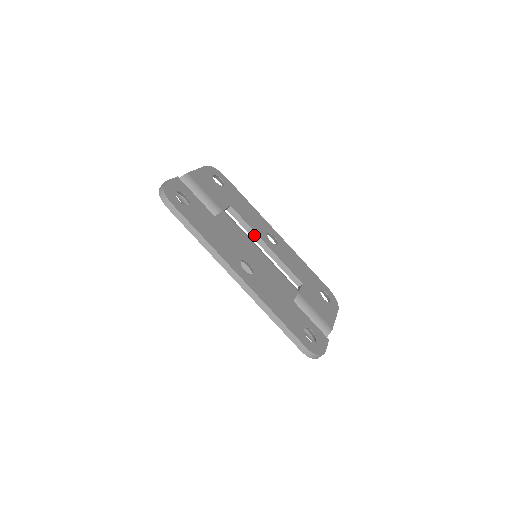
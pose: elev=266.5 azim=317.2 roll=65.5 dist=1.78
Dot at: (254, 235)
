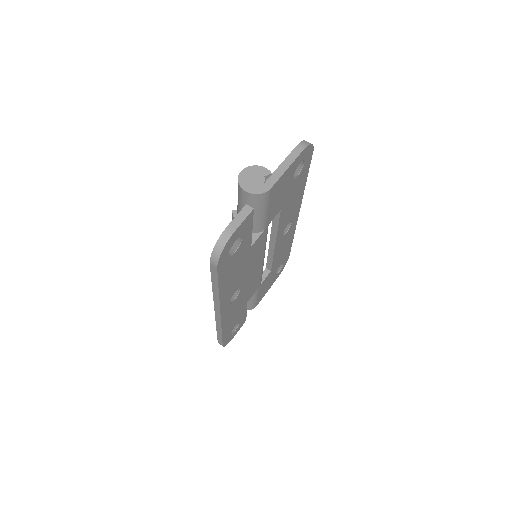
Dot at: (274, 233)
